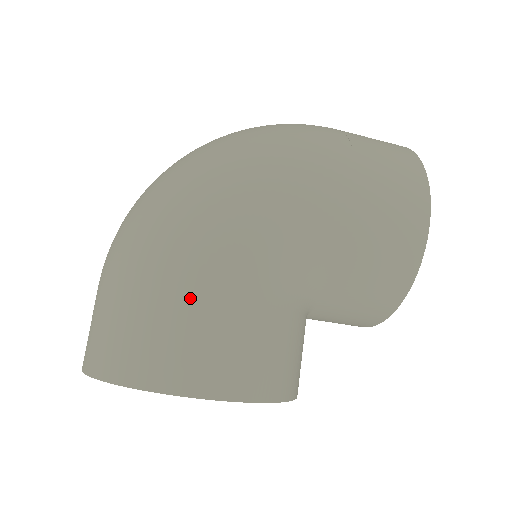
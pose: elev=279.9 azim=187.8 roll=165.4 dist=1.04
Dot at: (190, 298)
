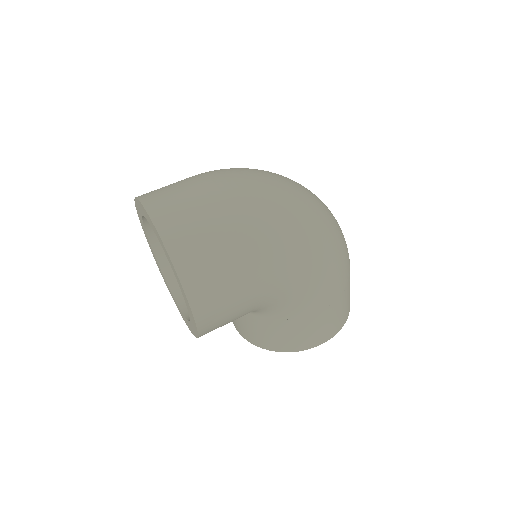
Dot at: (244, 274)
